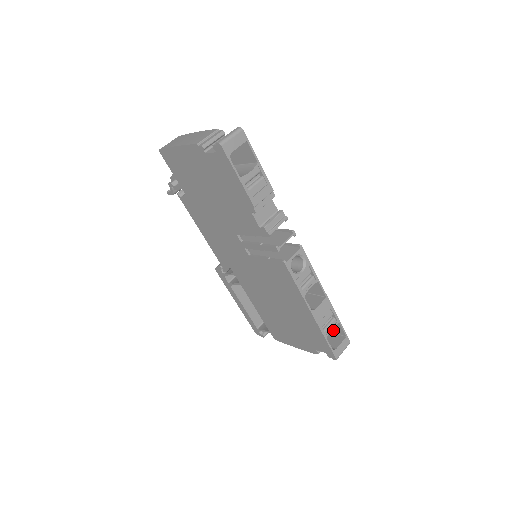
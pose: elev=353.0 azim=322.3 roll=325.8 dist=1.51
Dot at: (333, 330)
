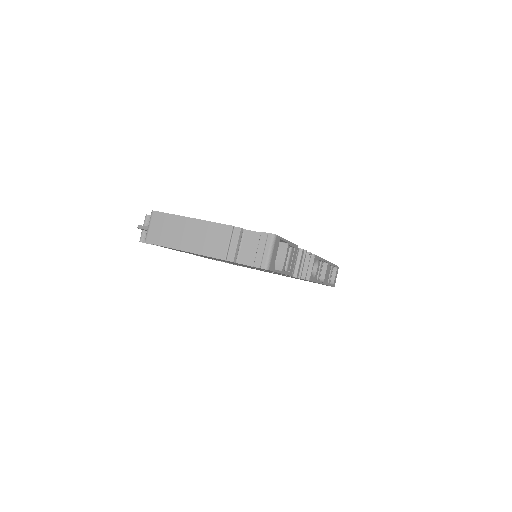
Dot at: occluded
